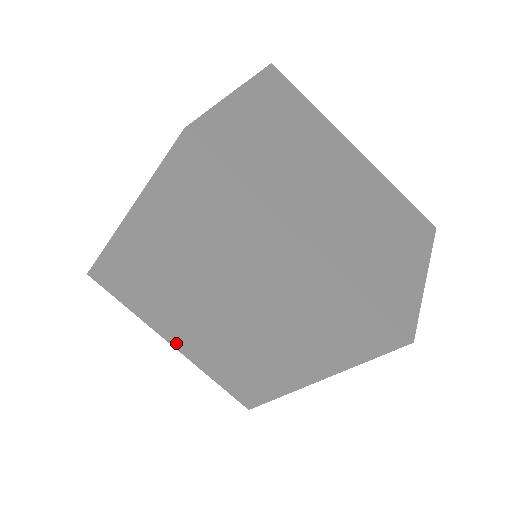
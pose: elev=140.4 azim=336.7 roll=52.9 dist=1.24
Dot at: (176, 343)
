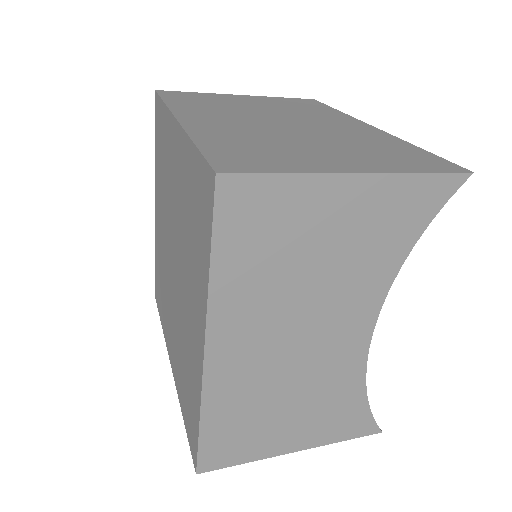
Dot at: (172, 361)
